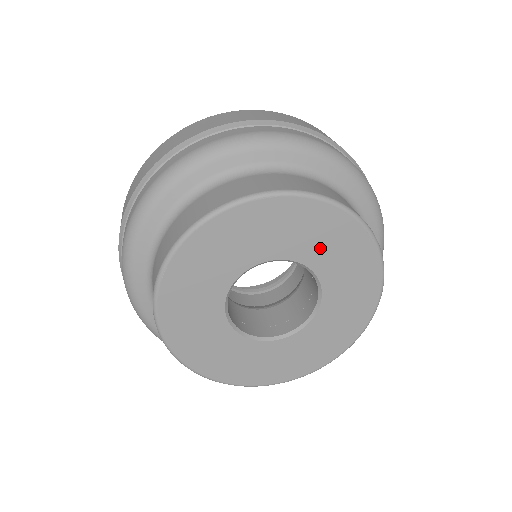
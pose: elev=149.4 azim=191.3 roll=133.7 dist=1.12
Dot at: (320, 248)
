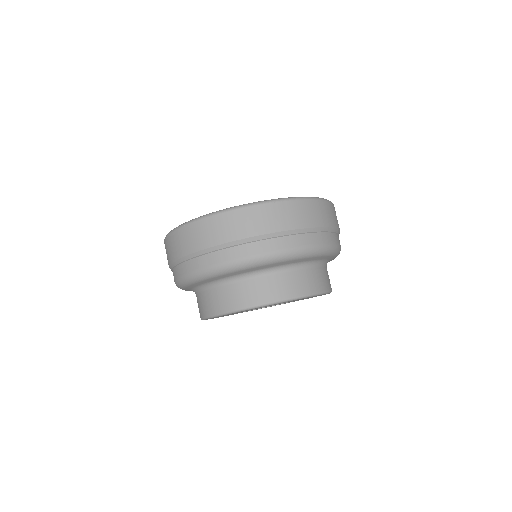
Dot at: occluded
